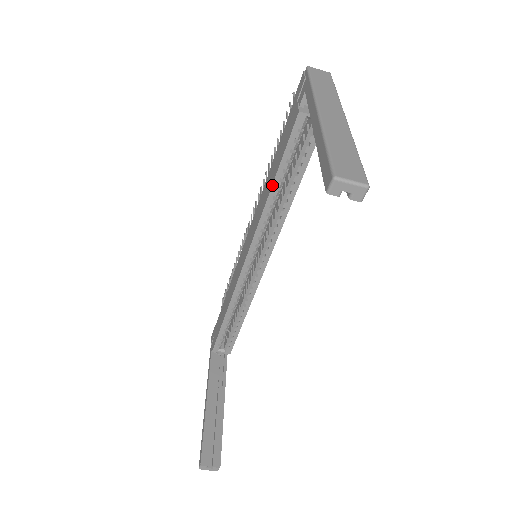
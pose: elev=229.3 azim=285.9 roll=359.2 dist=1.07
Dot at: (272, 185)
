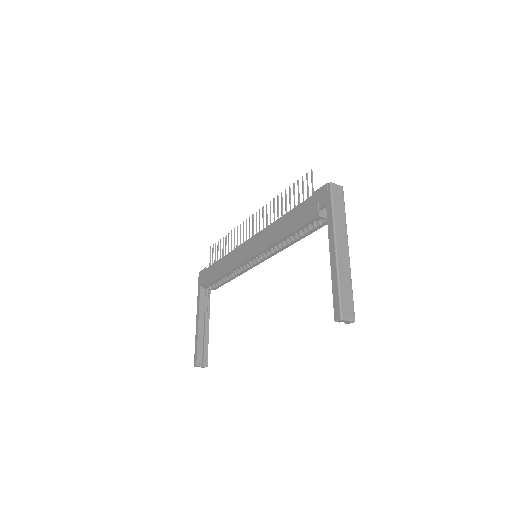
Dot at: (285, 237)
